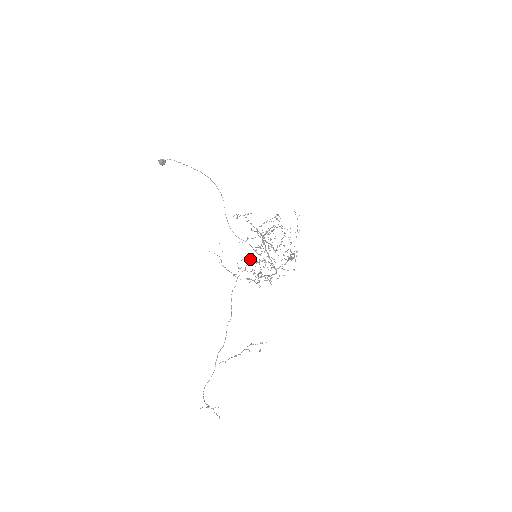
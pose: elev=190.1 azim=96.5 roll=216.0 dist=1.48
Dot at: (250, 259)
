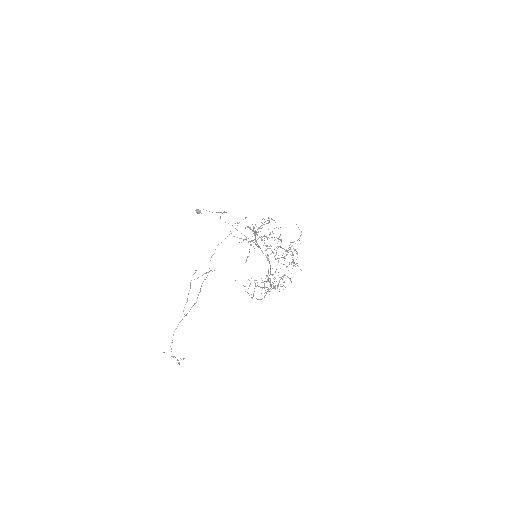
Dot at: occluded
